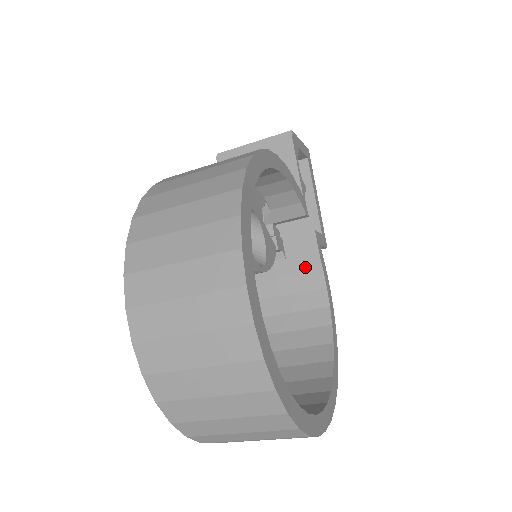
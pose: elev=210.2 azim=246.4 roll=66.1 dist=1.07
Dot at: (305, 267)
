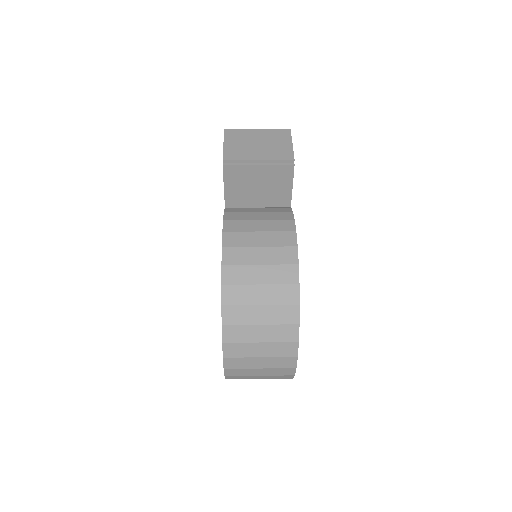
Dot at: occluded
